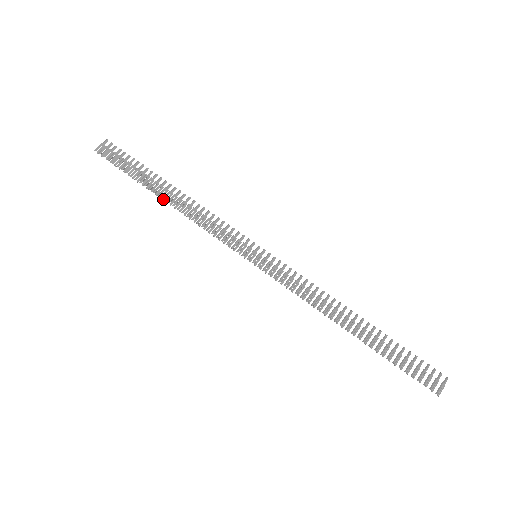
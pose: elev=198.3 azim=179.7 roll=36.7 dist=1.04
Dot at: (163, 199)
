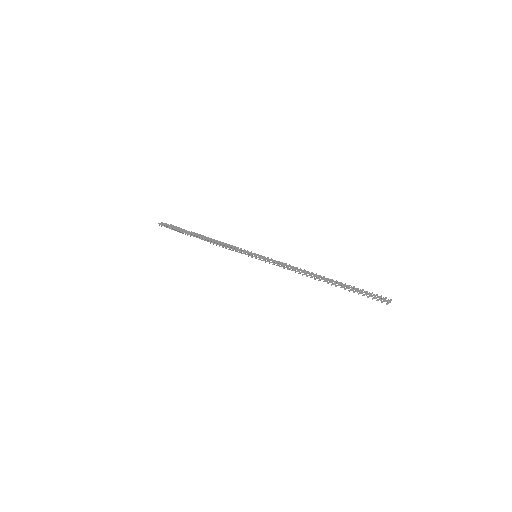
Dot at: (198, 237)
